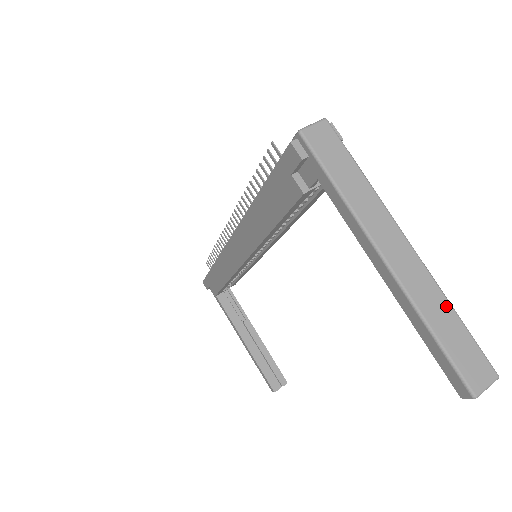
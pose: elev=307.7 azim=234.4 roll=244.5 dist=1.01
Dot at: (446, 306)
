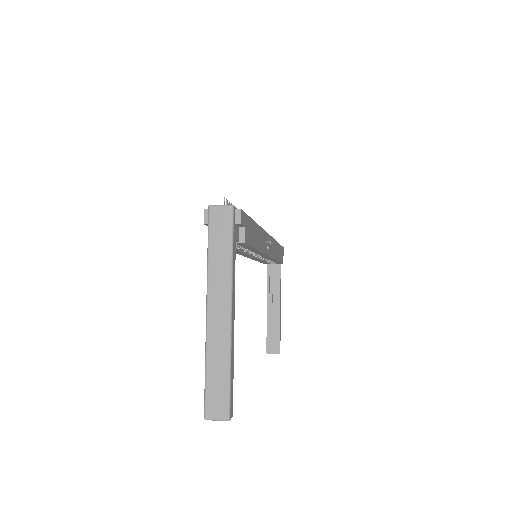
Dot at: (225, 361)
